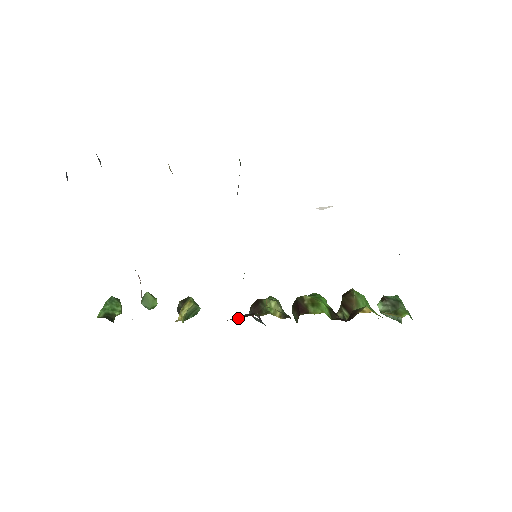
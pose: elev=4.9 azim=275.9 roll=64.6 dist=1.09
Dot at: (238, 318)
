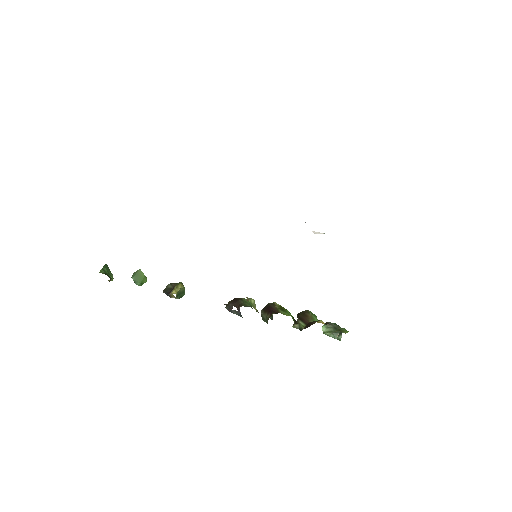
Dot at: (224, 304)
